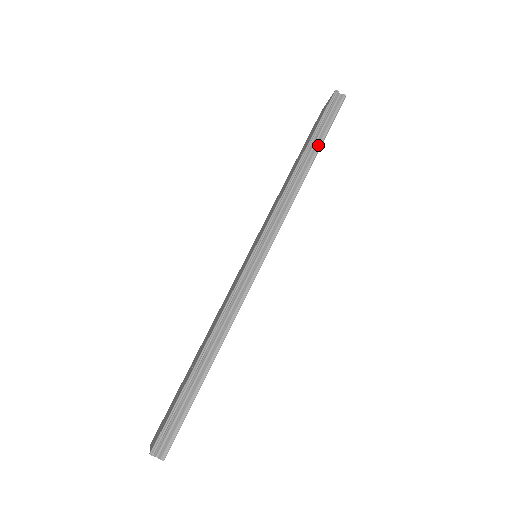
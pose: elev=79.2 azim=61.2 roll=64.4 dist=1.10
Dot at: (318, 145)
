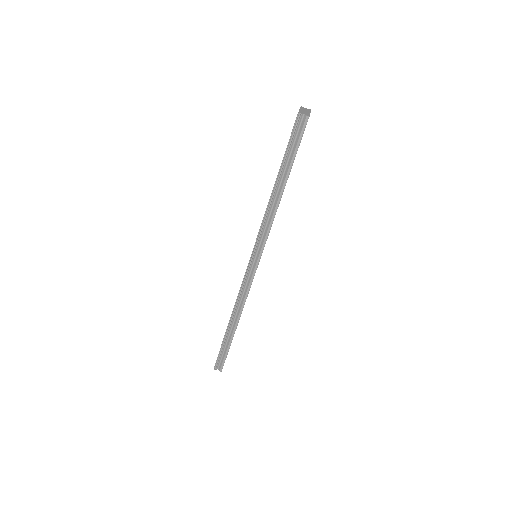
Dot at: (287, 174)
